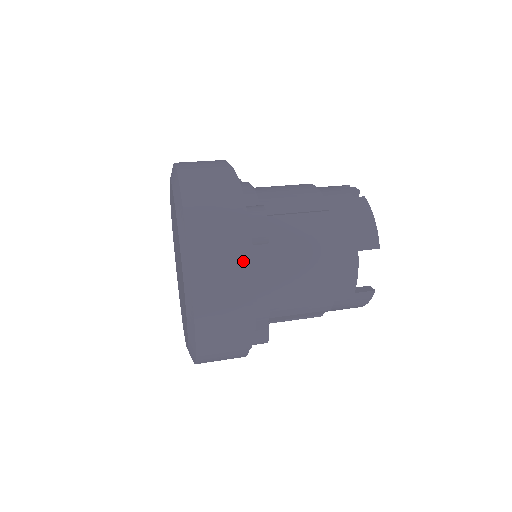
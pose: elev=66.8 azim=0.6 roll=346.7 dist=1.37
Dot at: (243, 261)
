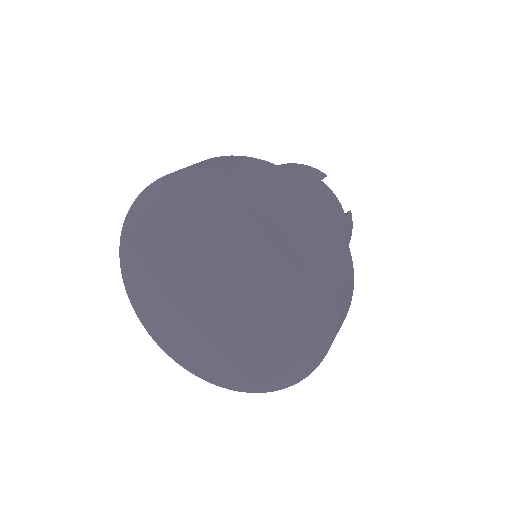
Dot at: (295, 179)
